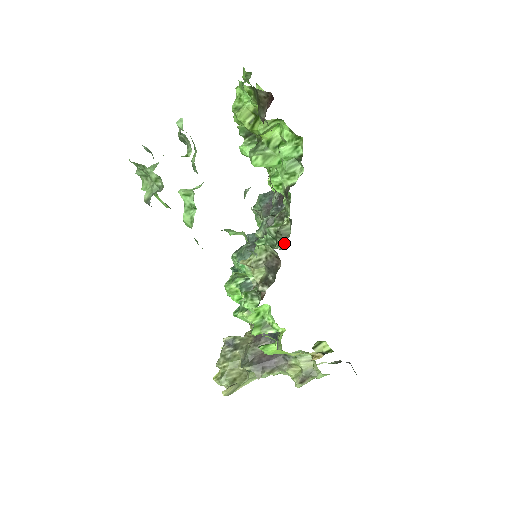
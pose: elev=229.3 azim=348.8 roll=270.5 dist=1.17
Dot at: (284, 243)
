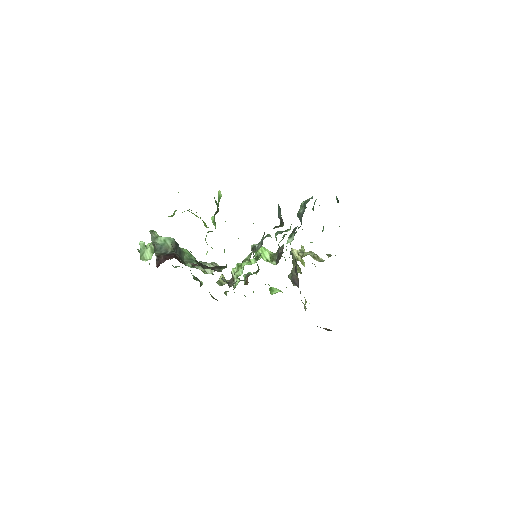
Dot at: (232, 285)
